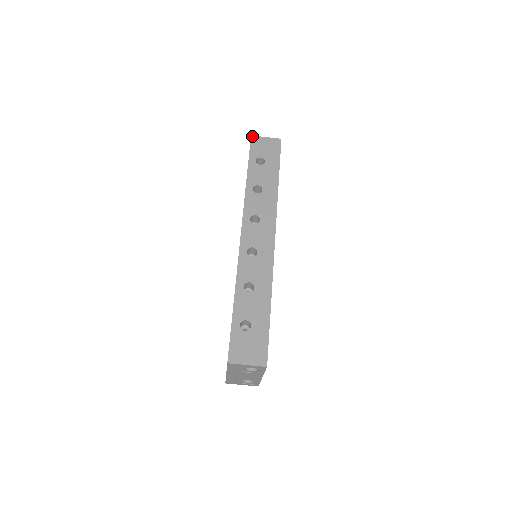
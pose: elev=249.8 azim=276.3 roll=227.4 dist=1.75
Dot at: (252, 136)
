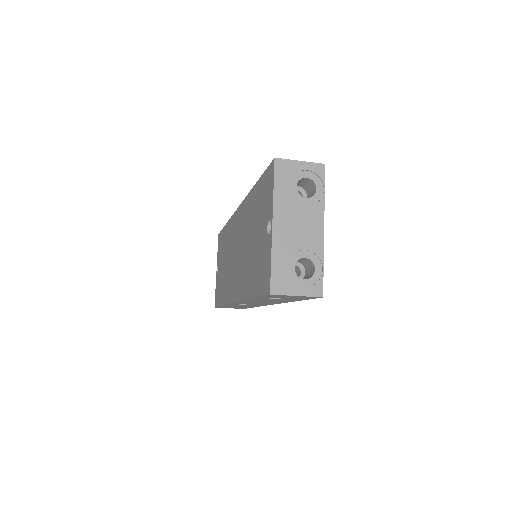
Dot at: occluded
